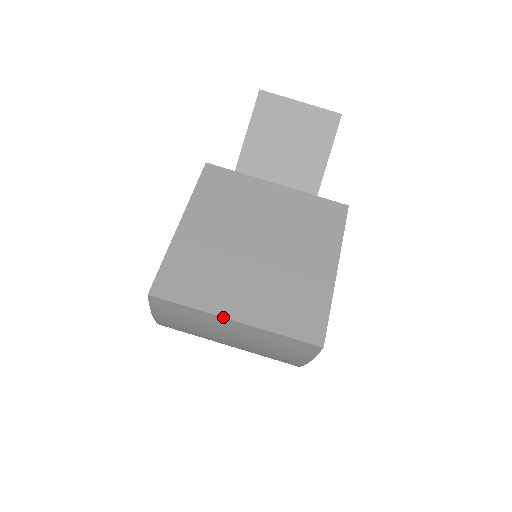
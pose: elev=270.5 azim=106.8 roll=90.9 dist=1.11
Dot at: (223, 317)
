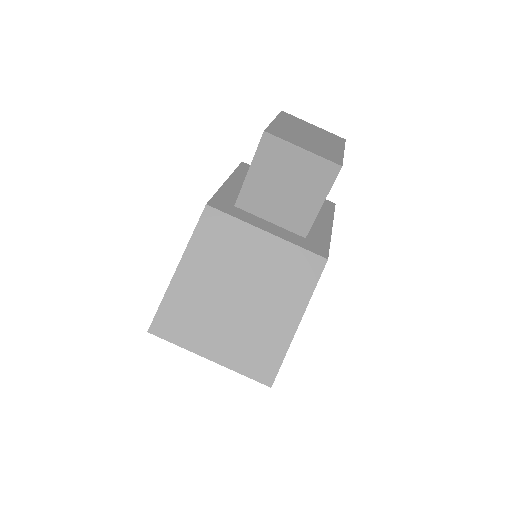
Dot at: occluded
